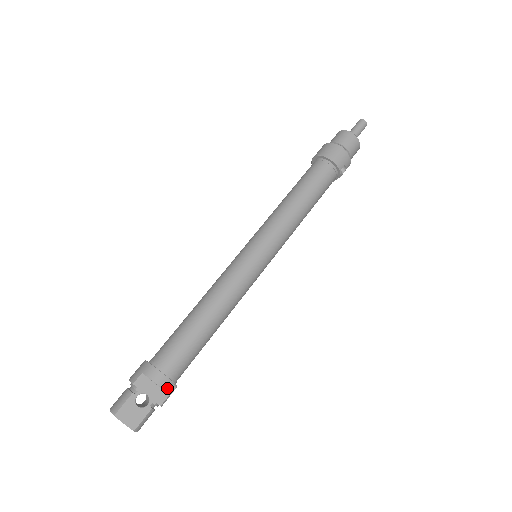
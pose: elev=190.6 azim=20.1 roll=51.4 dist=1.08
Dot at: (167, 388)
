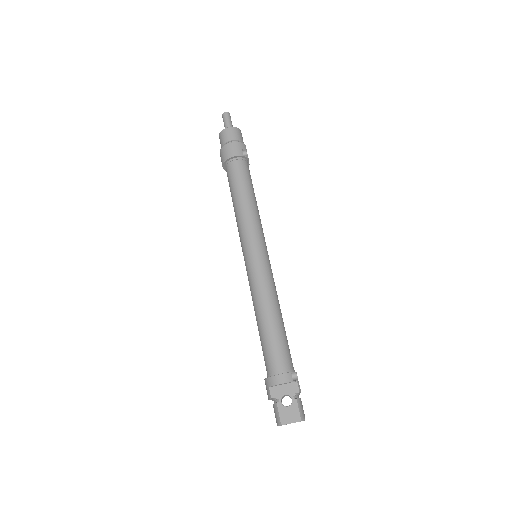
Dot at: (291, 379)
